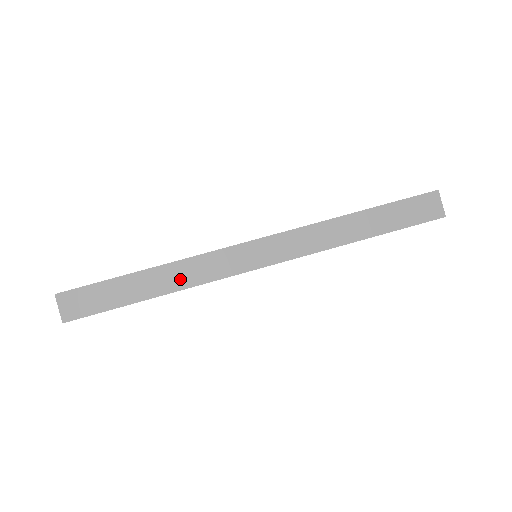
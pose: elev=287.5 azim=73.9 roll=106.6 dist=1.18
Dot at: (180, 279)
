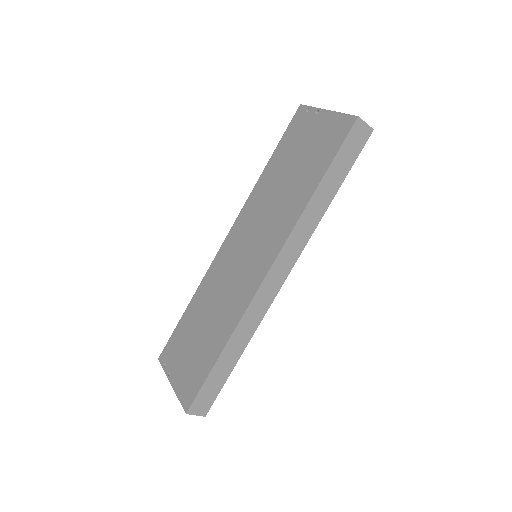
Dot at: (245, 335)
